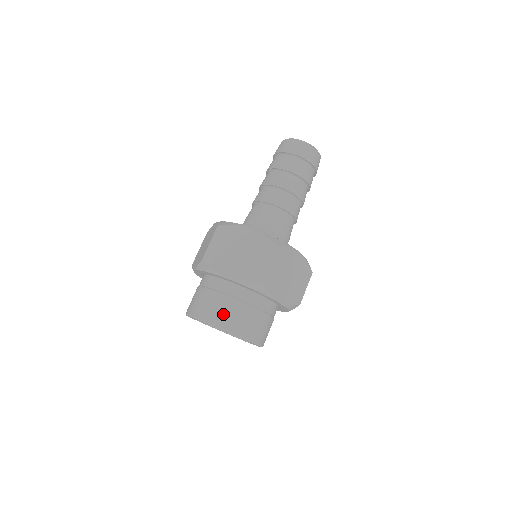
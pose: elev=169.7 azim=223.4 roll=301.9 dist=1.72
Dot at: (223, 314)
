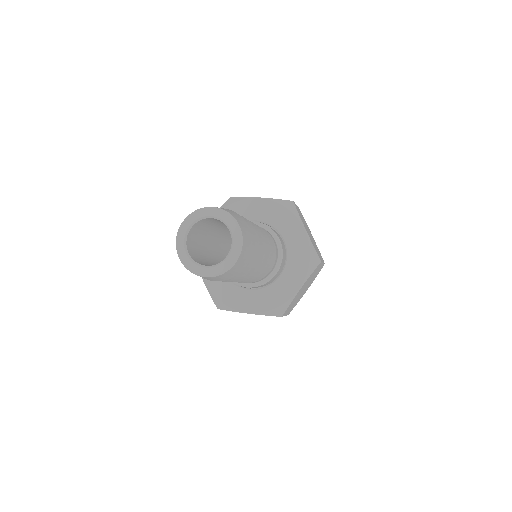
Dot at: occluded
